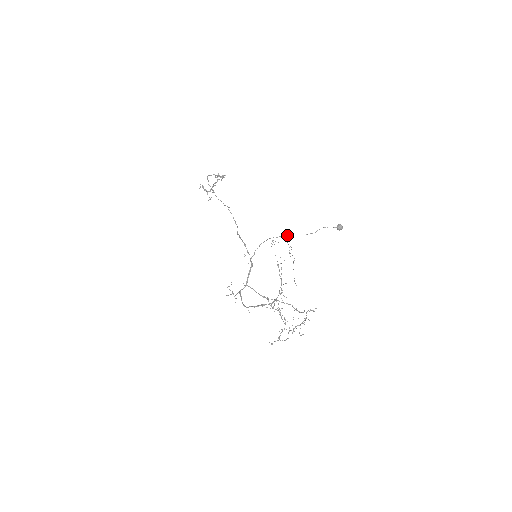
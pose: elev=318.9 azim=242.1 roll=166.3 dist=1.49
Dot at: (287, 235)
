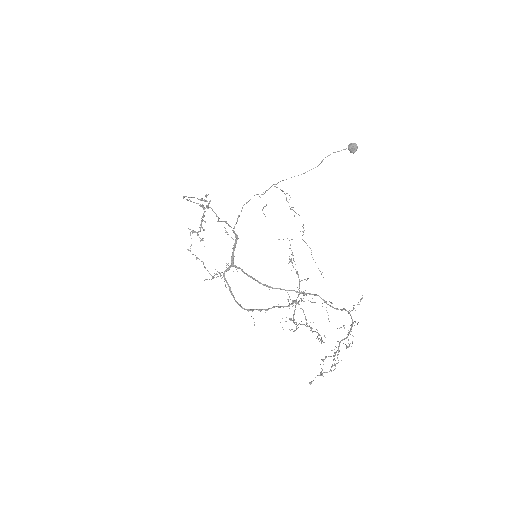
Dot at: occluded
